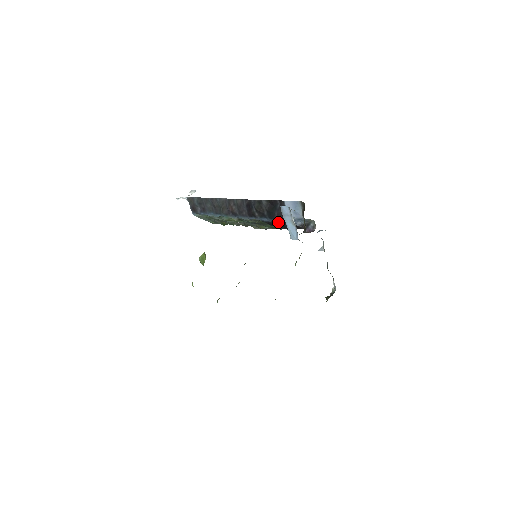
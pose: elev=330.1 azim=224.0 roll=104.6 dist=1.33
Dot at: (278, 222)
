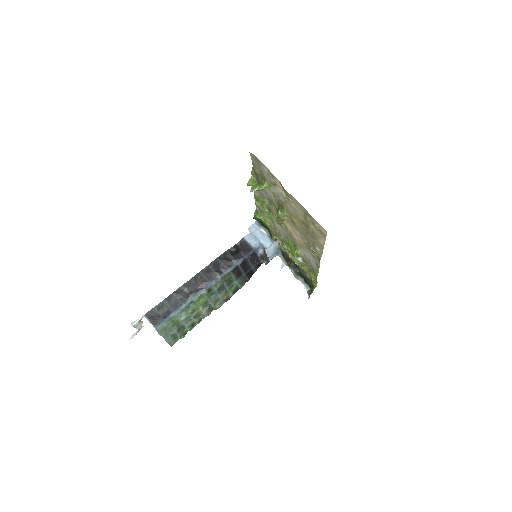
Dot at: (244, 261)
